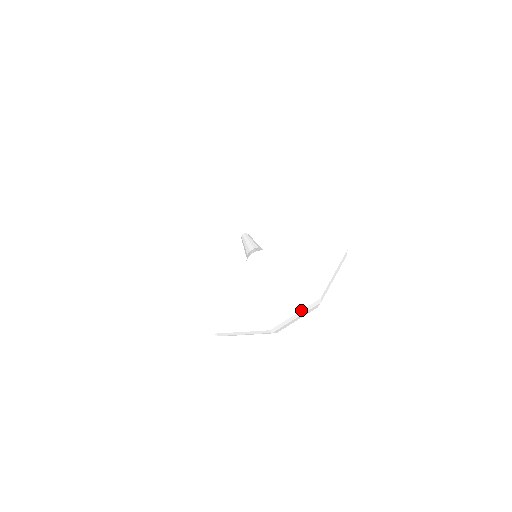
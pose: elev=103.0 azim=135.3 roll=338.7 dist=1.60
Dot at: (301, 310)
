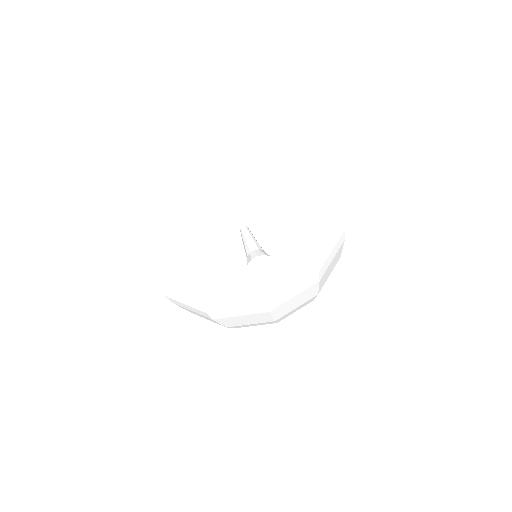
Dot at: (335, 245)
